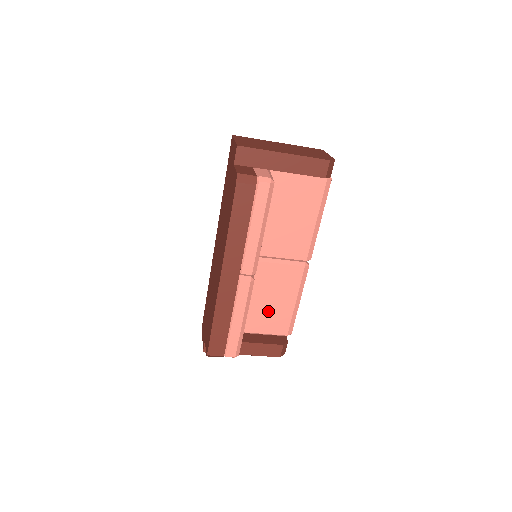
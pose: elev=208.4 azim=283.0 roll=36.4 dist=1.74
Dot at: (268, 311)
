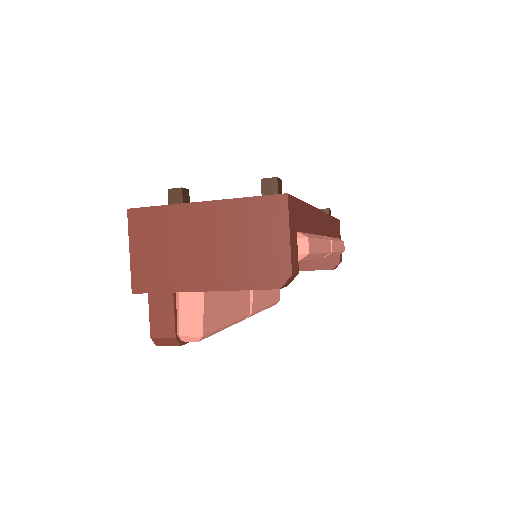
Dot at: occluded
